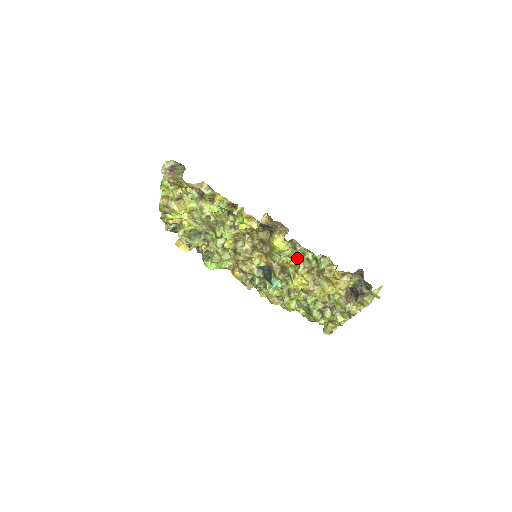
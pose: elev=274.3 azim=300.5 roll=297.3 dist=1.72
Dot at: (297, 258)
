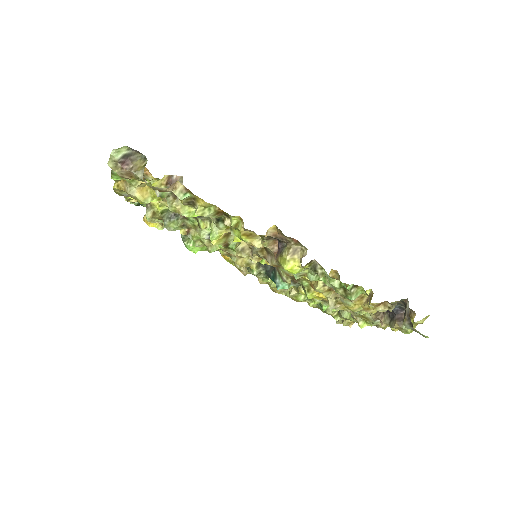
Dot at: (316, 279)
